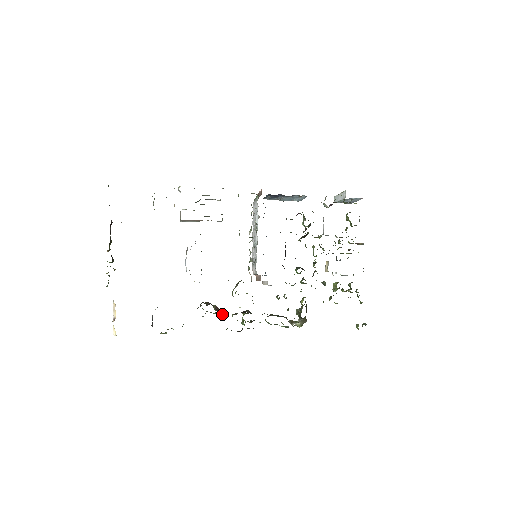
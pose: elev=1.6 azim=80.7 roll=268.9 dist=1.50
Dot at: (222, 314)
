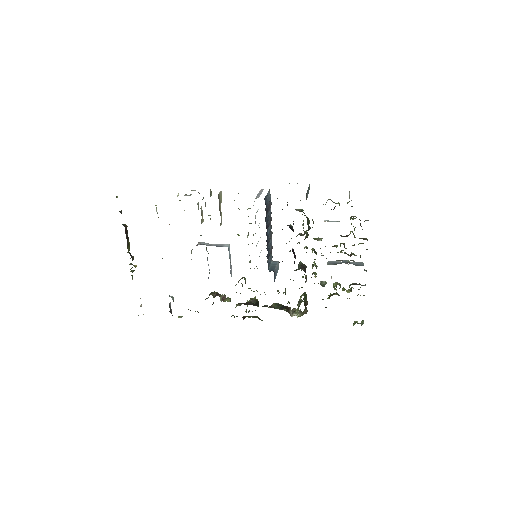
Dot at: (230, 301)
